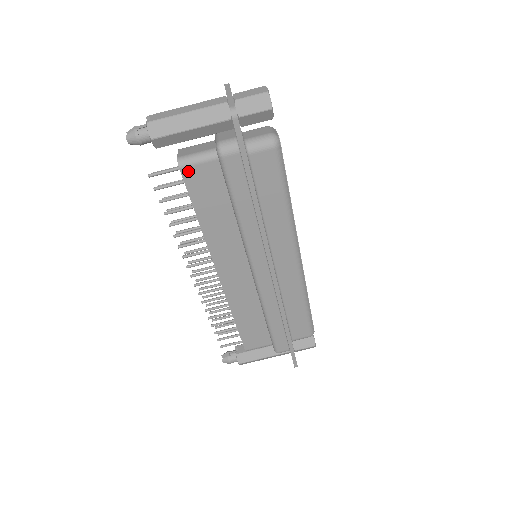
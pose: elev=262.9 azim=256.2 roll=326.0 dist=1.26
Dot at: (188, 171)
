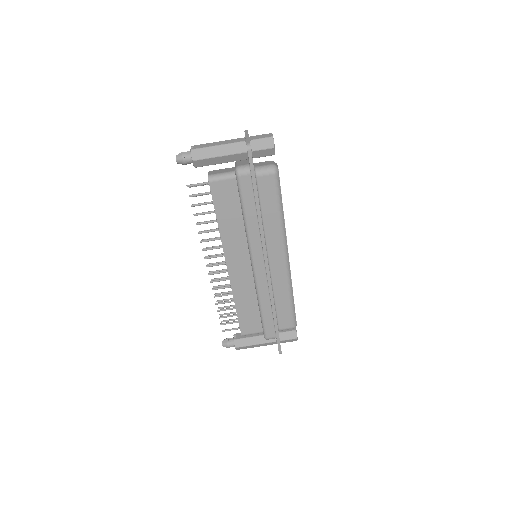
Dot at: (214, 185)
